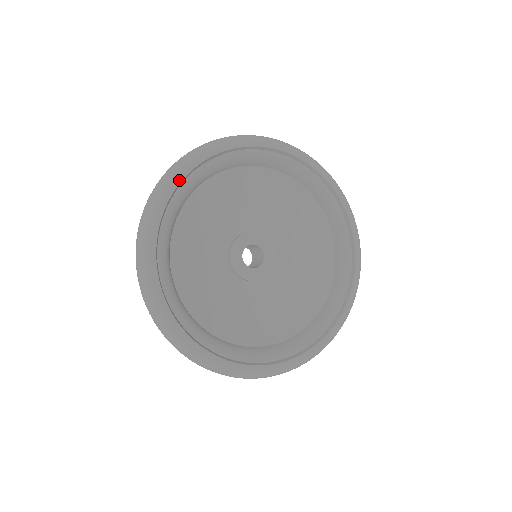
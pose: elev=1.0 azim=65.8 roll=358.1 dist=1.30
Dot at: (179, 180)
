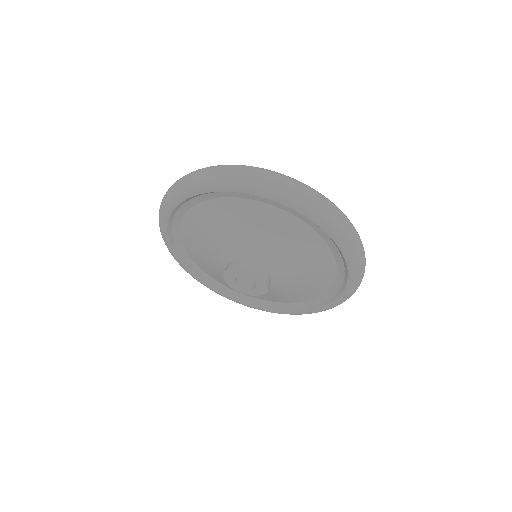
Dot at: occluded
